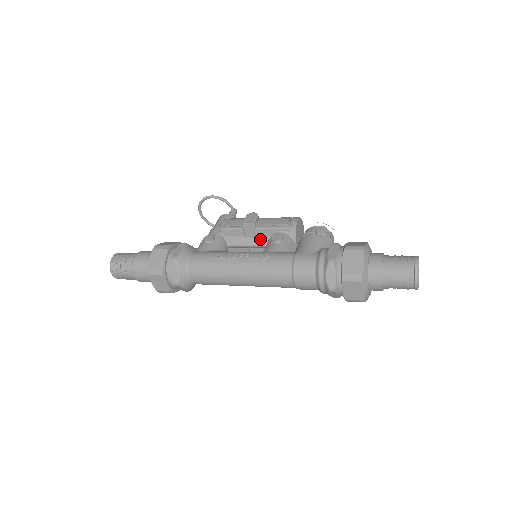
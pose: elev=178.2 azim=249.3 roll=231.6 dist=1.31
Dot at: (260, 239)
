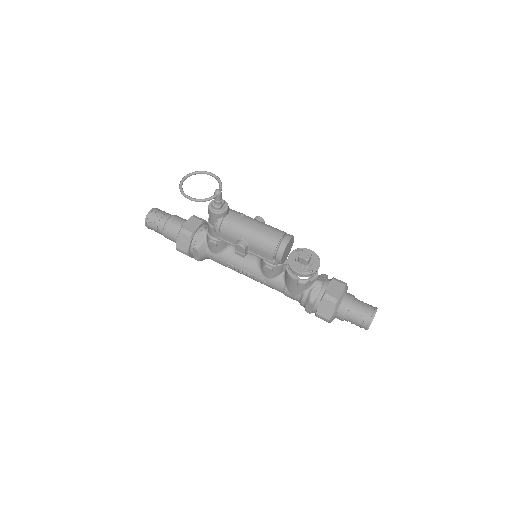
Dot at: occluded
